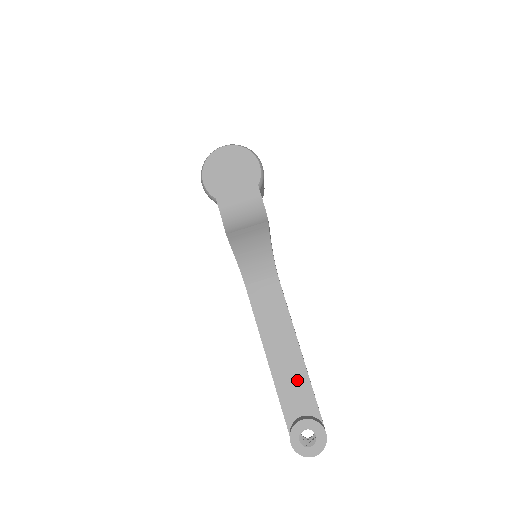
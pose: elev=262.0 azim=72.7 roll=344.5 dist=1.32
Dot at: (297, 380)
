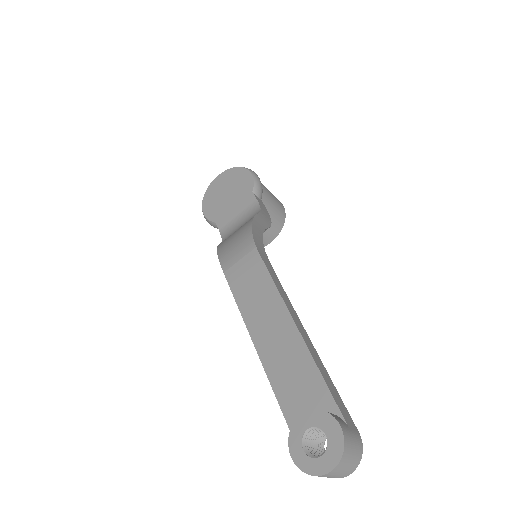
Dot at: (296, 365)
